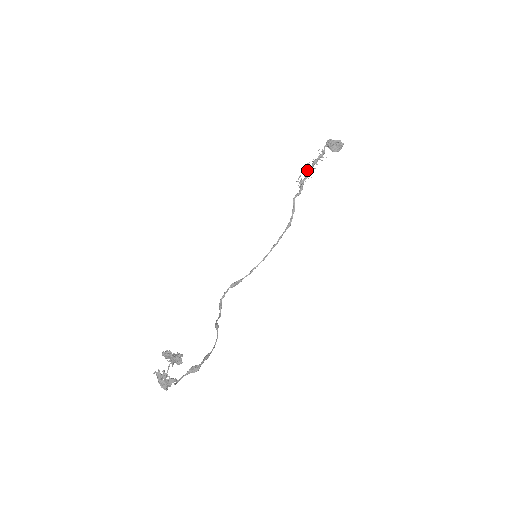
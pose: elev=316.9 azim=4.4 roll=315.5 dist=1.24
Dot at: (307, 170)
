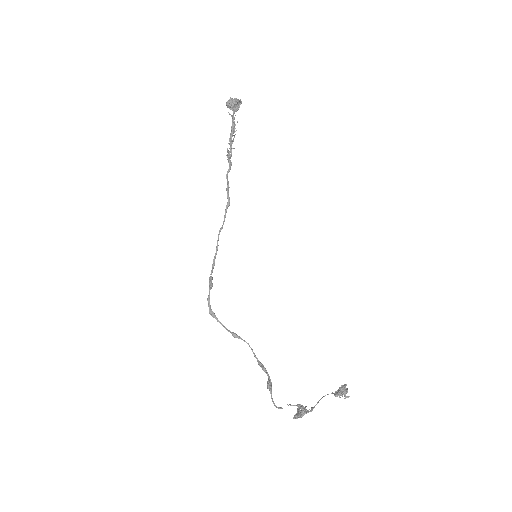
Dot at: (232, 141)
